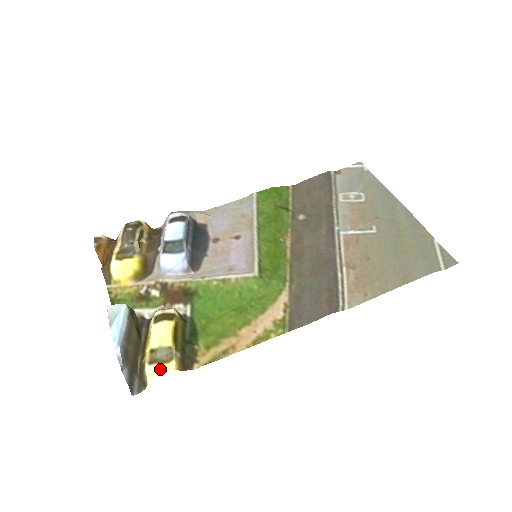
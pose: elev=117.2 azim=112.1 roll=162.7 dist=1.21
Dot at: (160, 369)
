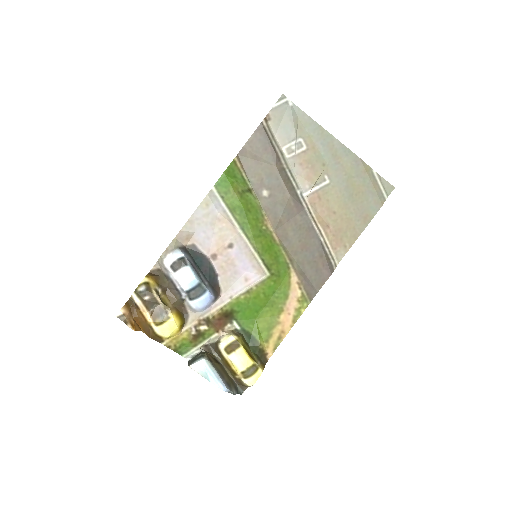
Dot at: (255, 378)
